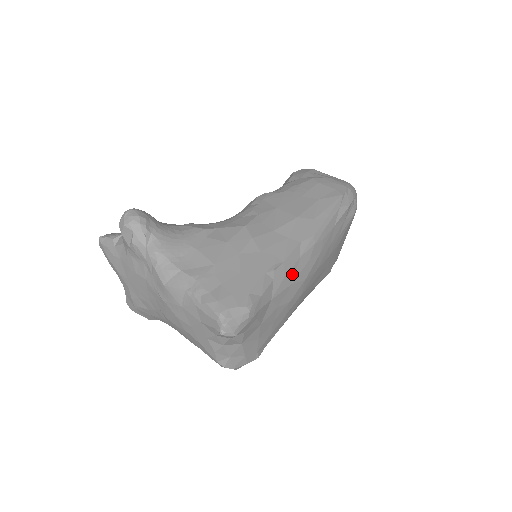
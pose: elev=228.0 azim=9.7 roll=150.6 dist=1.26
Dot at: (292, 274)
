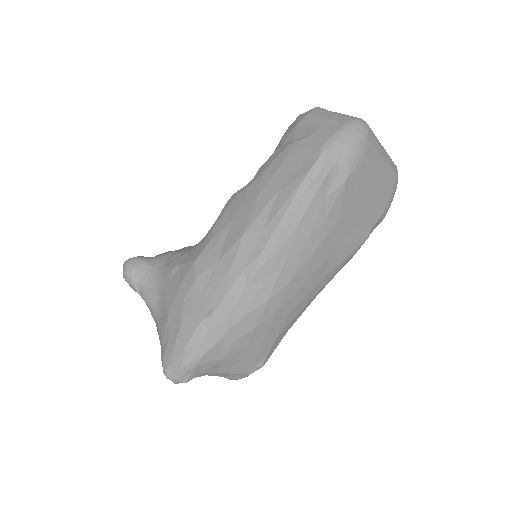
Dot at: (240, 307)
